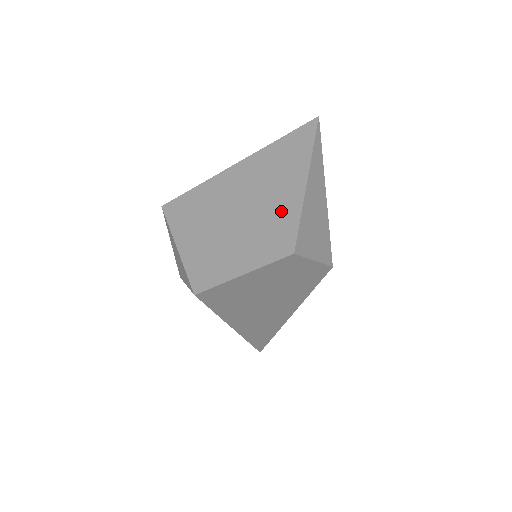
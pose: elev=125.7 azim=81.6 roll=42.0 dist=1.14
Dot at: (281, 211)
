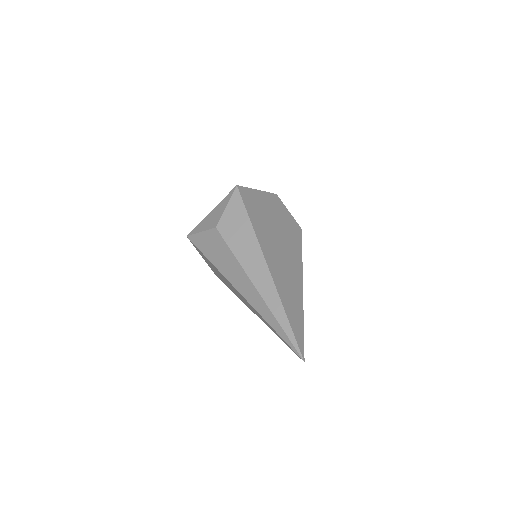
Dot at: occluded
